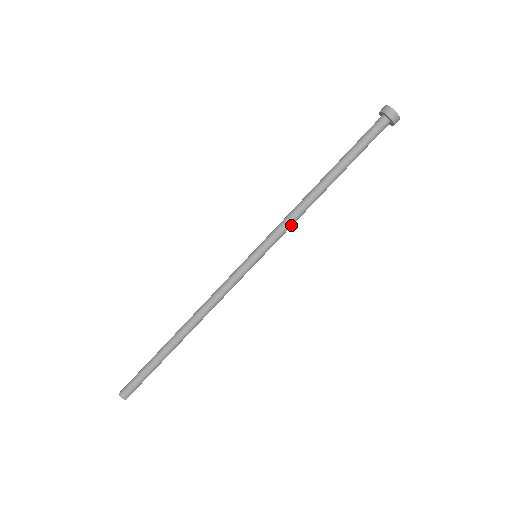
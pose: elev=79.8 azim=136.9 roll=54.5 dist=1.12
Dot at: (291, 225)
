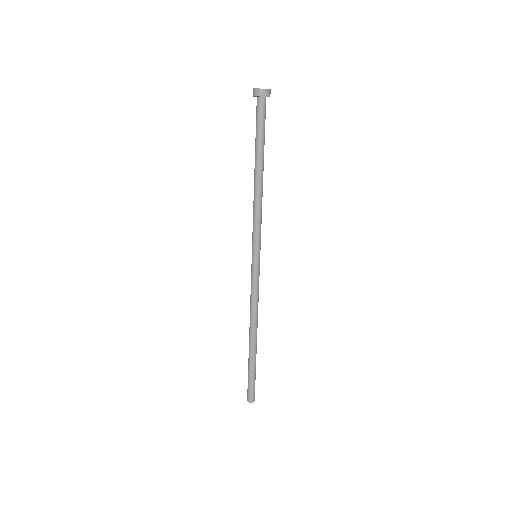
Dot at: (261, 218)
